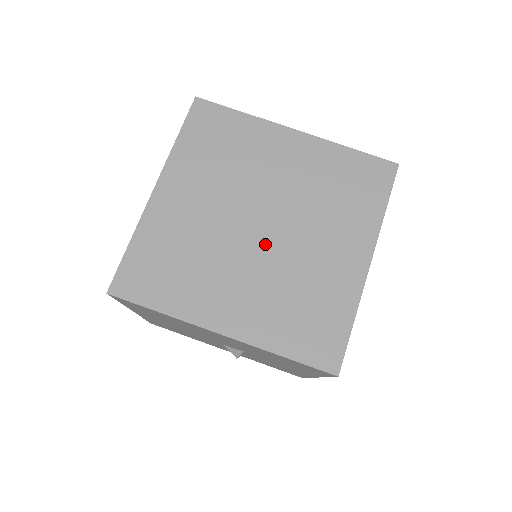
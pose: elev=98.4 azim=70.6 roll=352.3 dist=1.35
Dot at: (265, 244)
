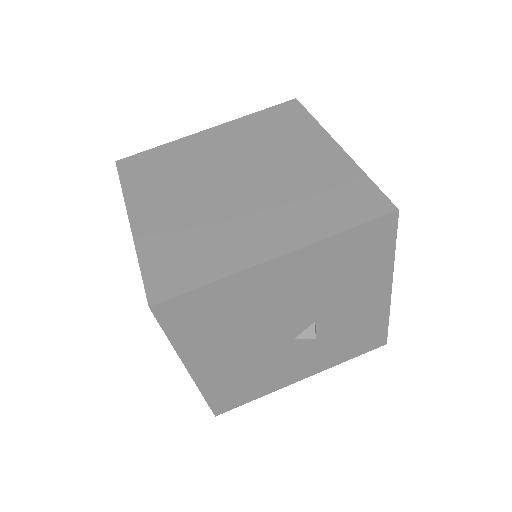
Dot at: (252, 188)
